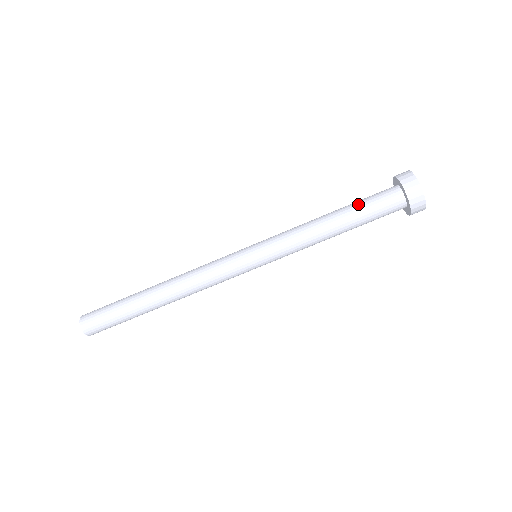
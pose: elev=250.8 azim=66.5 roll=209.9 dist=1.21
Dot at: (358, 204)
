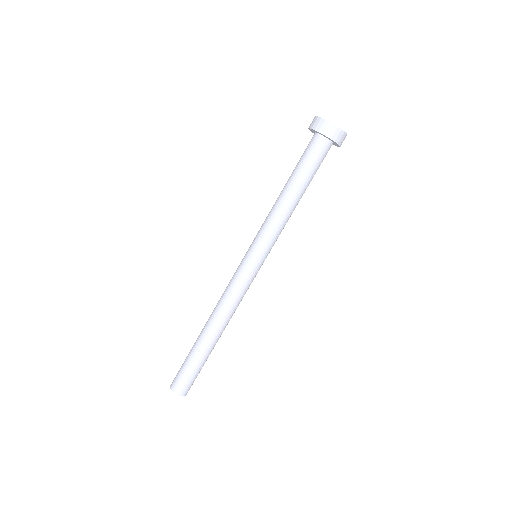
Dot at: (297, 167)
